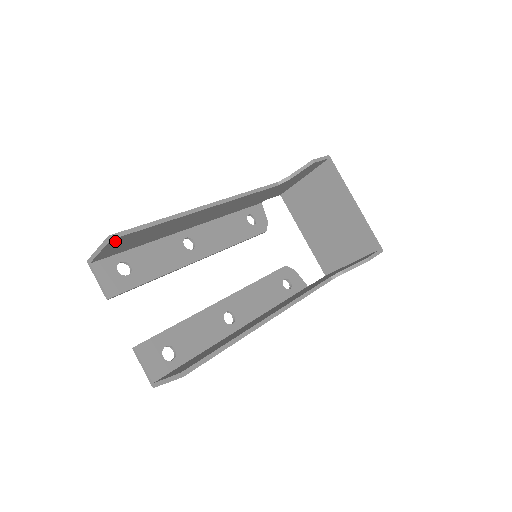
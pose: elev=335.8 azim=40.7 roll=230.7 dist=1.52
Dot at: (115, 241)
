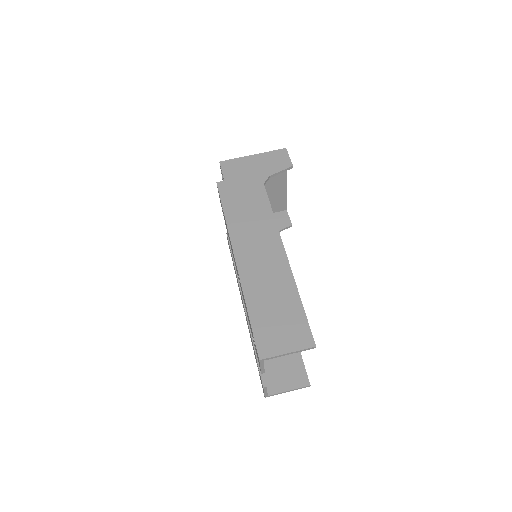
Dot at: (304, 343)
